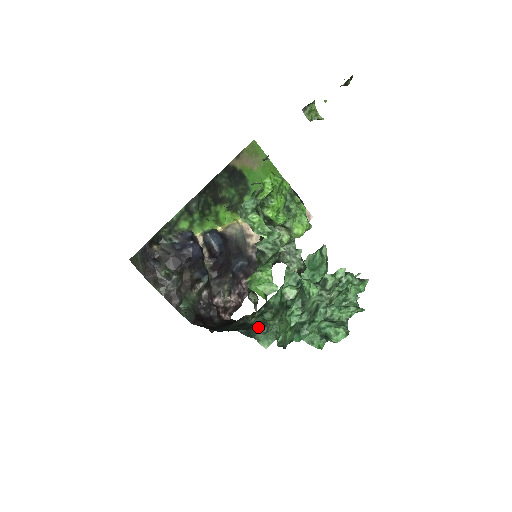
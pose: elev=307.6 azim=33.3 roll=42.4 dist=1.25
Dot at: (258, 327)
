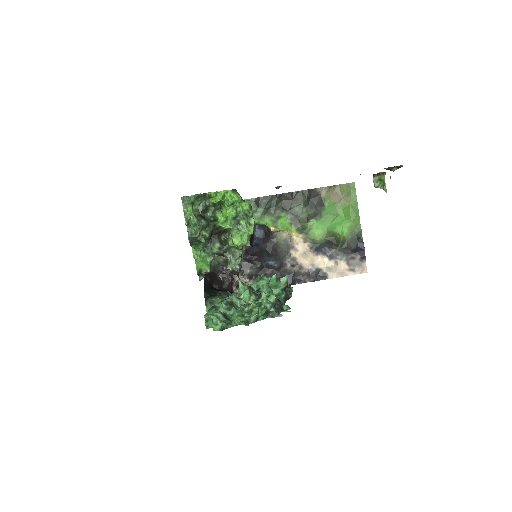
Dot at: occluded
